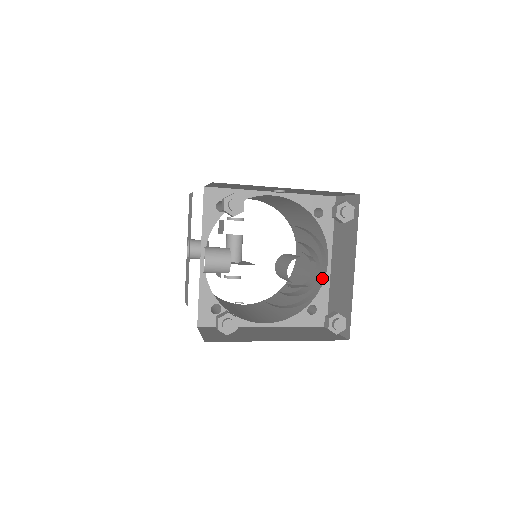
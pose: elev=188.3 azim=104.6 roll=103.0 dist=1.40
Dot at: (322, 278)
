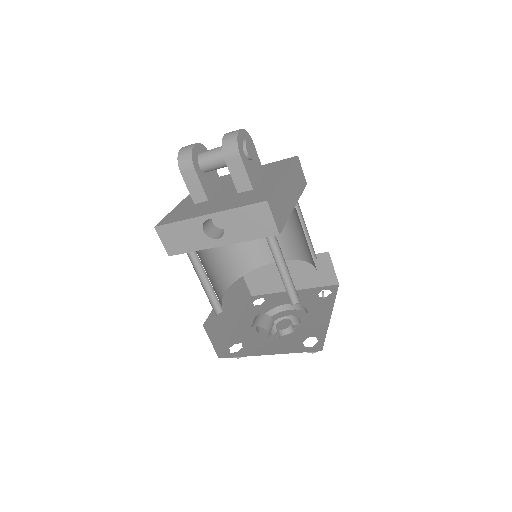
Dot at: (283, 308)
